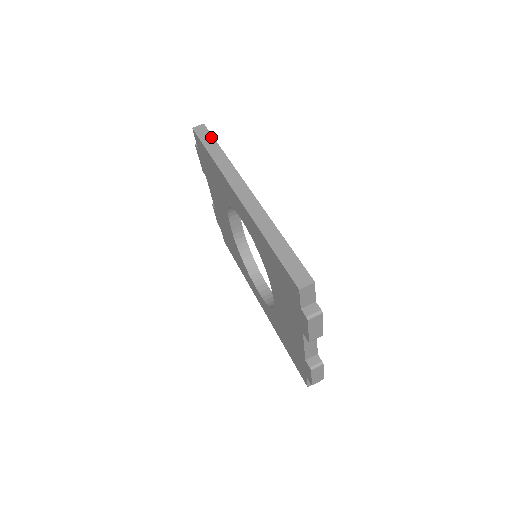
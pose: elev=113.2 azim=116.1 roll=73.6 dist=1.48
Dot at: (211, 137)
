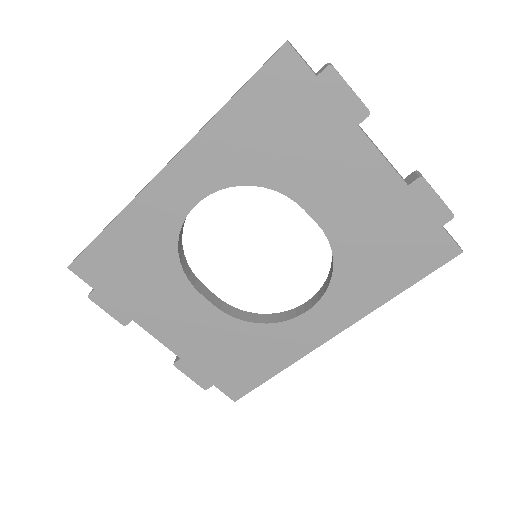
Dot at: occluded
